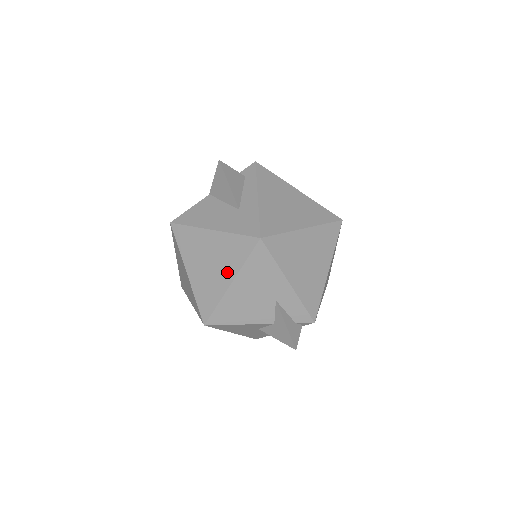
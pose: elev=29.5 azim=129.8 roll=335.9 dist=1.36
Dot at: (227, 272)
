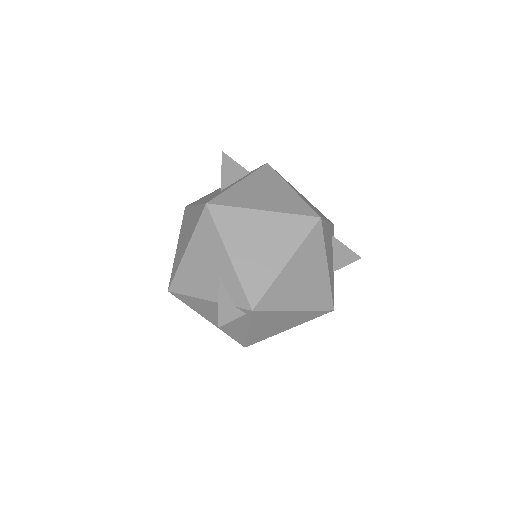
Dot at: (188, 239)
